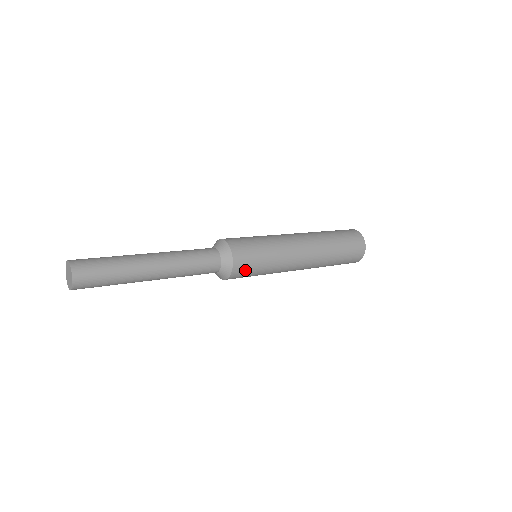
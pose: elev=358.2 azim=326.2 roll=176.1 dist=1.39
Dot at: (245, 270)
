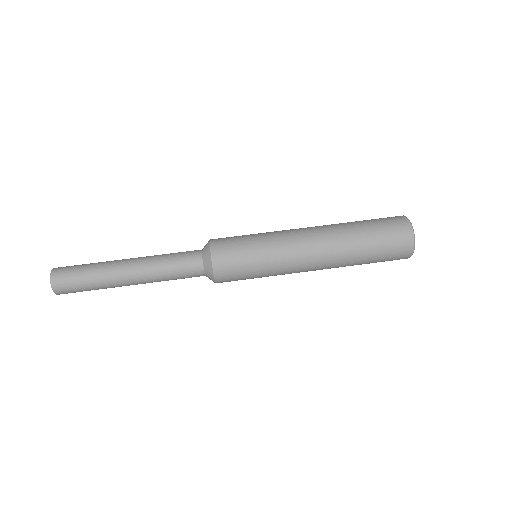
Dot at: (230, 268)
